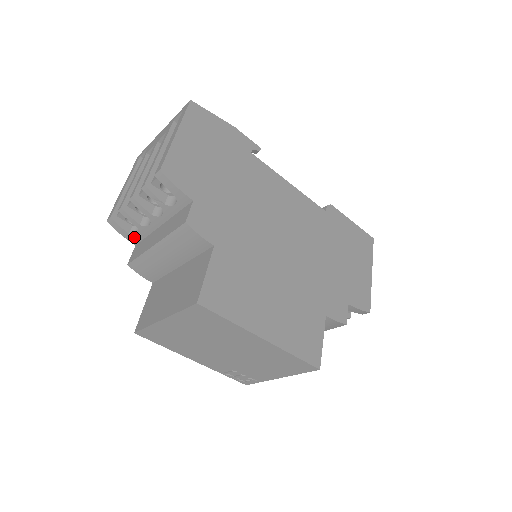
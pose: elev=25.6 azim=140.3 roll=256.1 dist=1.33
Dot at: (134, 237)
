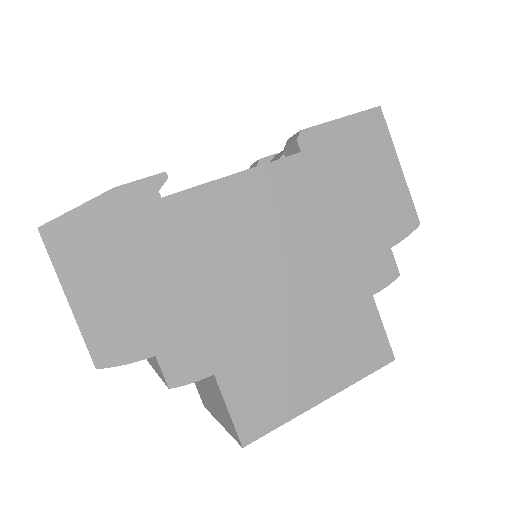
Dot at: occluded
